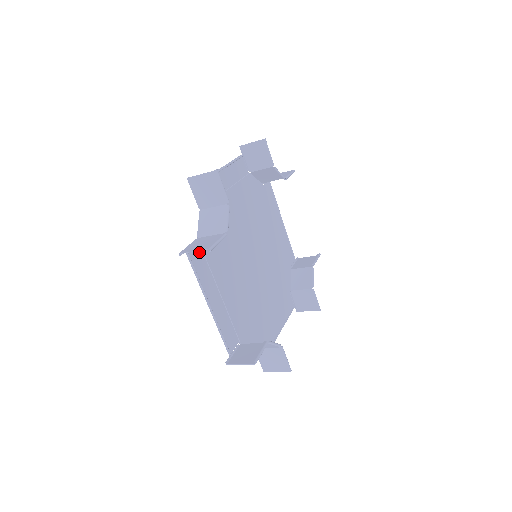
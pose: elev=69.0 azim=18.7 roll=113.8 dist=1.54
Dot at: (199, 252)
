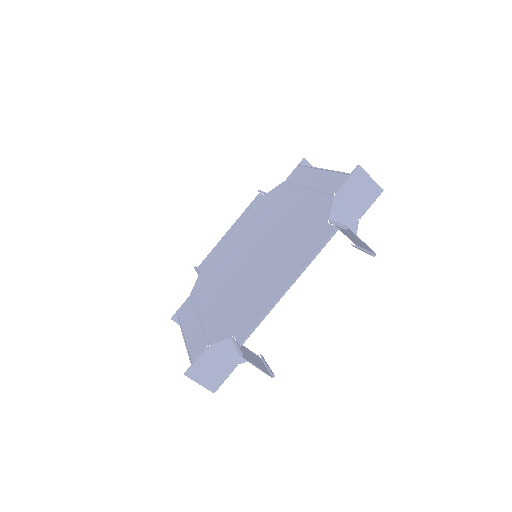
Dot at: (322, 232)
